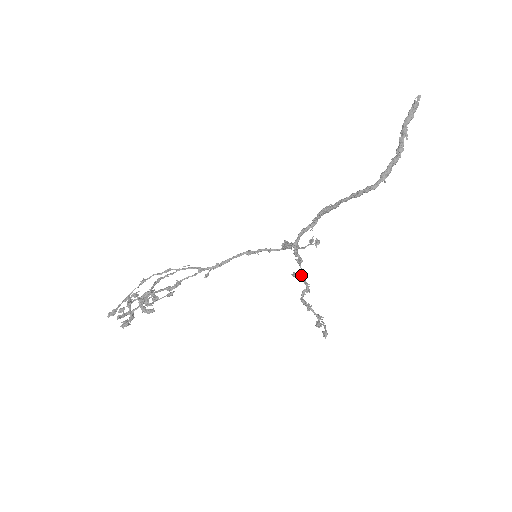
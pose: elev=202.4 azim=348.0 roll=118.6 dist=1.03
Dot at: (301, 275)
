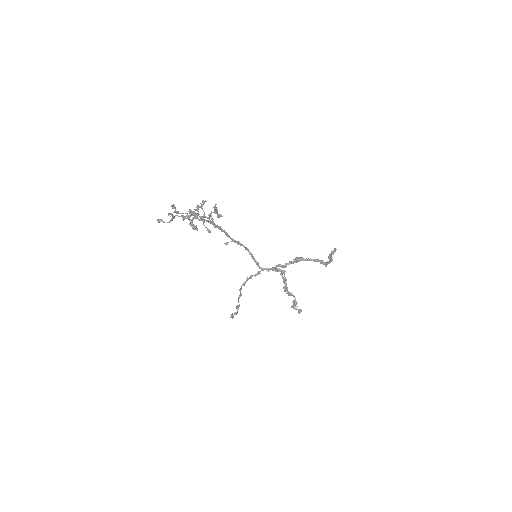
Dot at: (284, 278)
